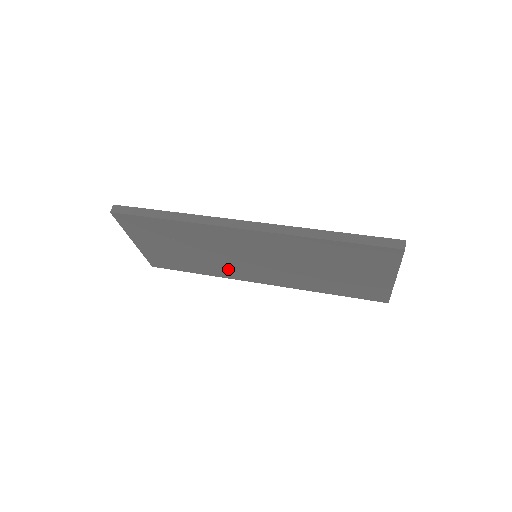
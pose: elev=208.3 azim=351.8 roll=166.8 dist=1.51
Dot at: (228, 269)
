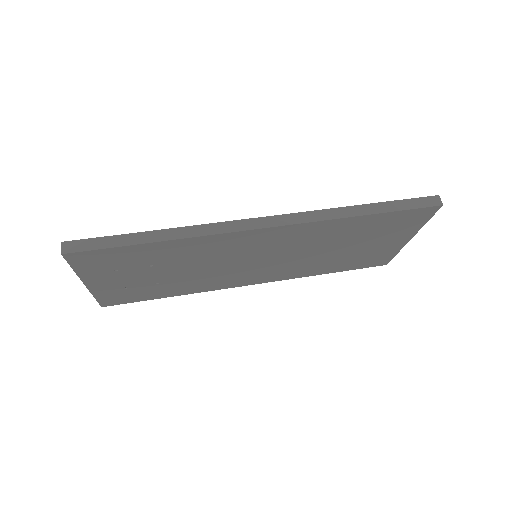
Dot at: (214, 281)
